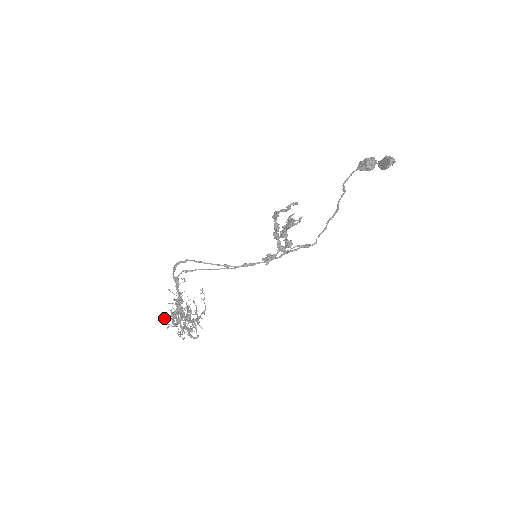
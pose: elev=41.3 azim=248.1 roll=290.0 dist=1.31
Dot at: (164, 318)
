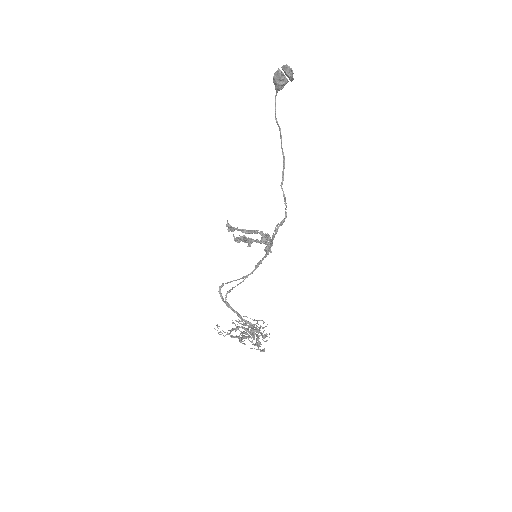
Dot at: occluded
